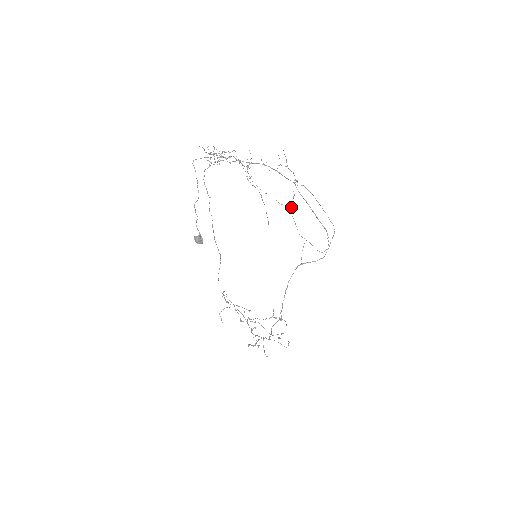
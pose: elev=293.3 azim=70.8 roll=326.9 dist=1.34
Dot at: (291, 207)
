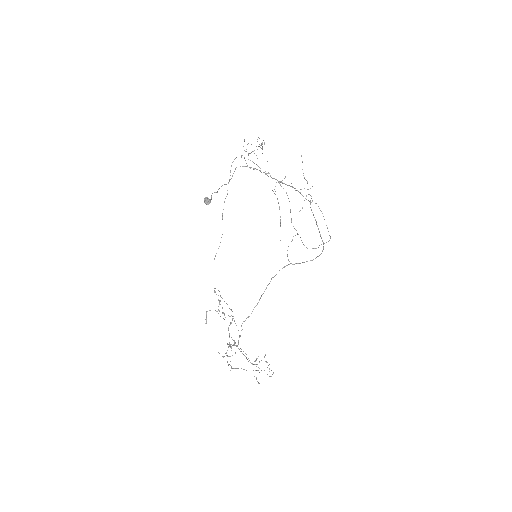
Dot at: occluded
